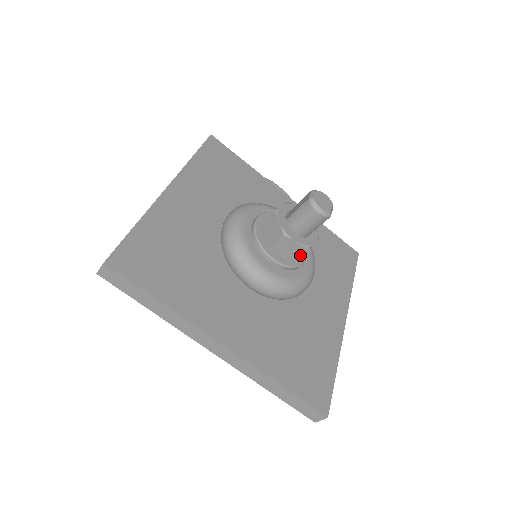
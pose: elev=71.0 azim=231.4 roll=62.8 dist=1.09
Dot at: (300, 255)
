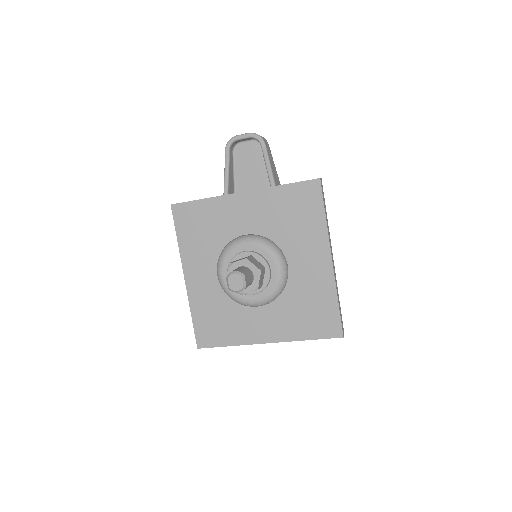
Dot at: (265, 273)
